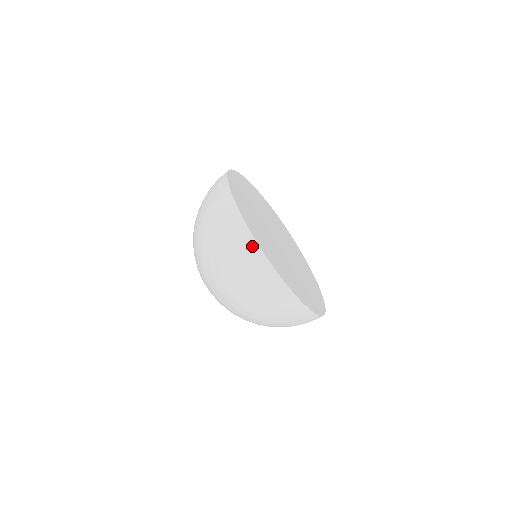
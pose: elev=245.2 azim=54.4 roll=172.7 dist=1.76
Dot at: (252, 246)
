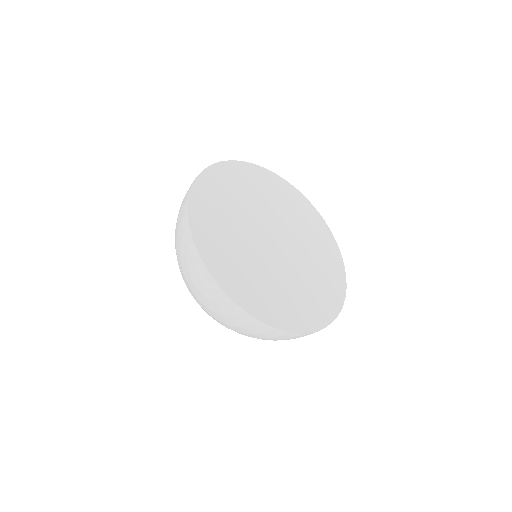
Dot at: (189, 242)
